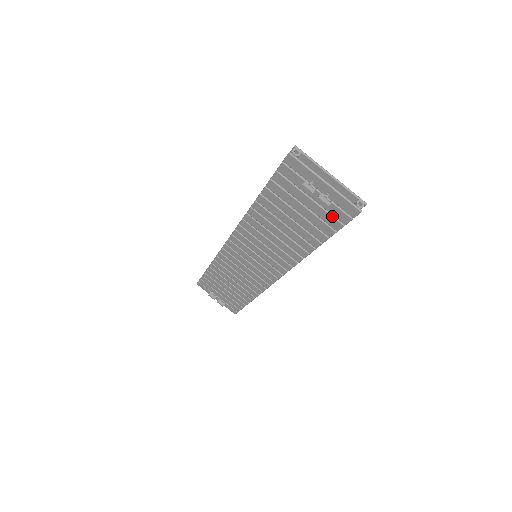
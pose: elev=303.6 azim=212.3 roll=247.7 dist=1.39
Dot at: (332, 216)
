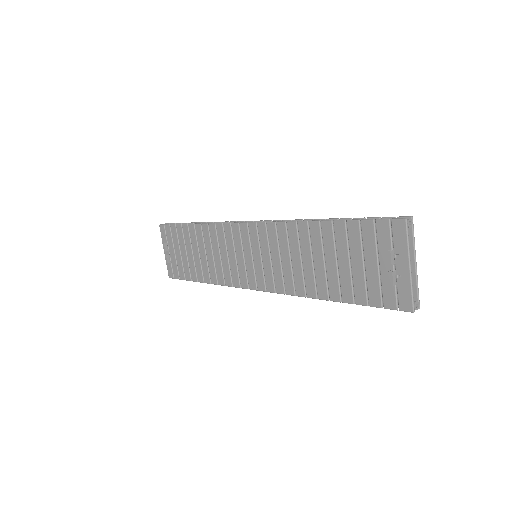
Dot at: (381, 293)
